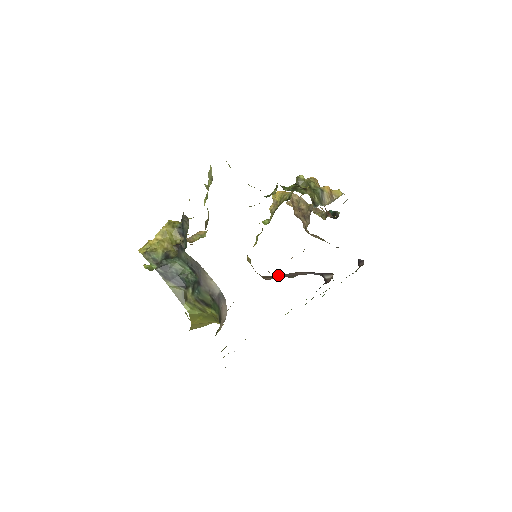
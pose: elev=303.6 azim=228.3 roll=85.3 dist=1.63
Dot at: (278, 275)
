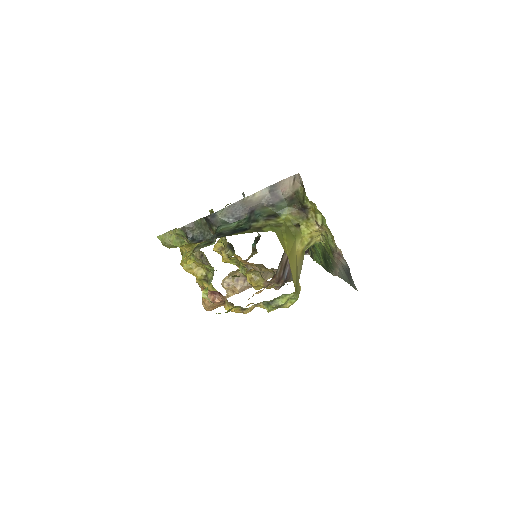
Dot at: (283, 267)
